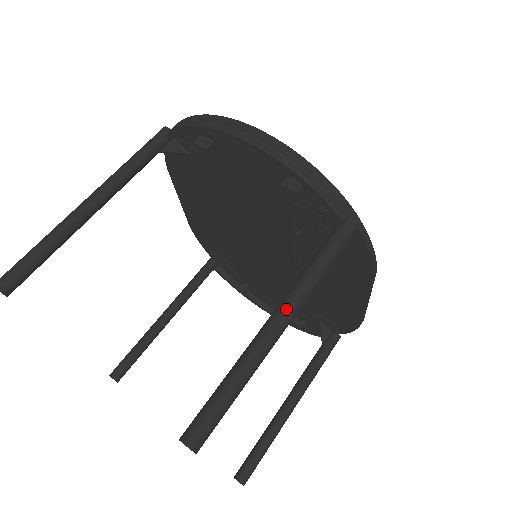
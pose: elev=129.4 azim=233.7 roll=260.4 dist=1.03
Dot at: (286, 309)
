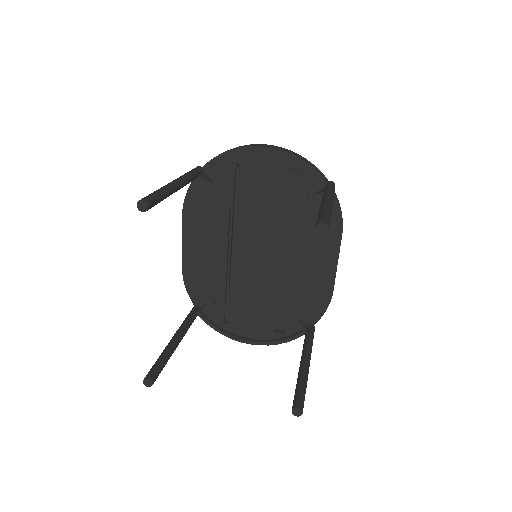
Dot at: (329, 197)
